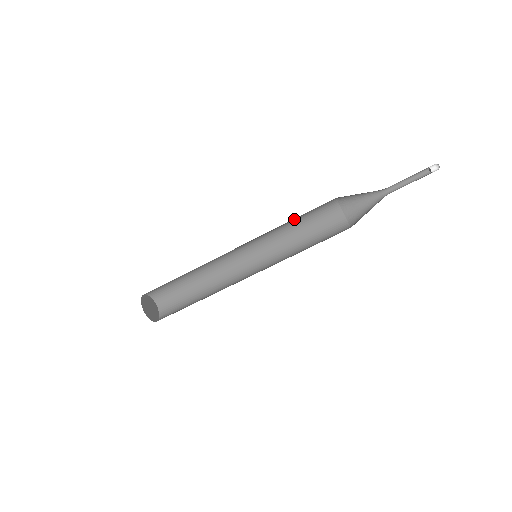
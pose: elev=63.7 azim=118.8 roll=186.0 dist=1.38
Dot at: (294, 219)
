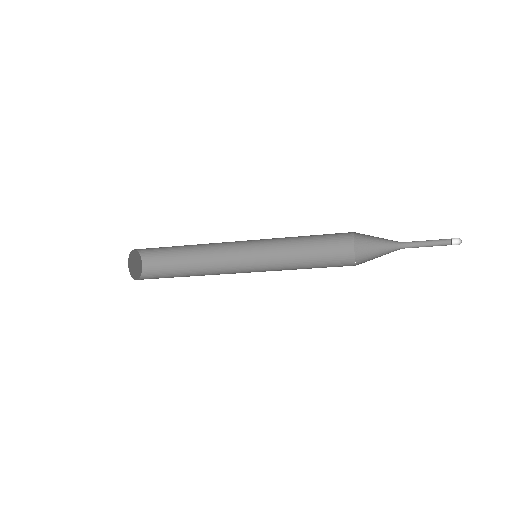
Dot at: occluded
